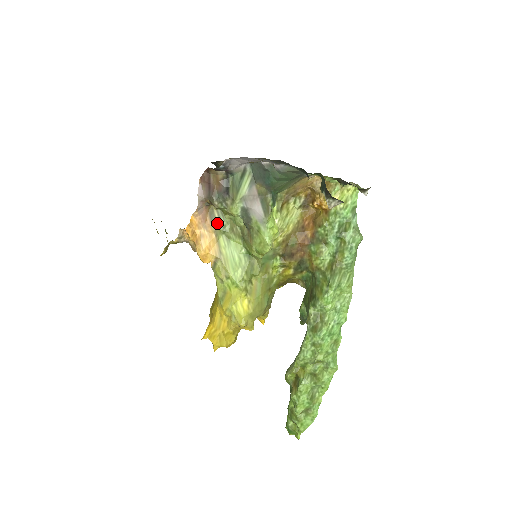
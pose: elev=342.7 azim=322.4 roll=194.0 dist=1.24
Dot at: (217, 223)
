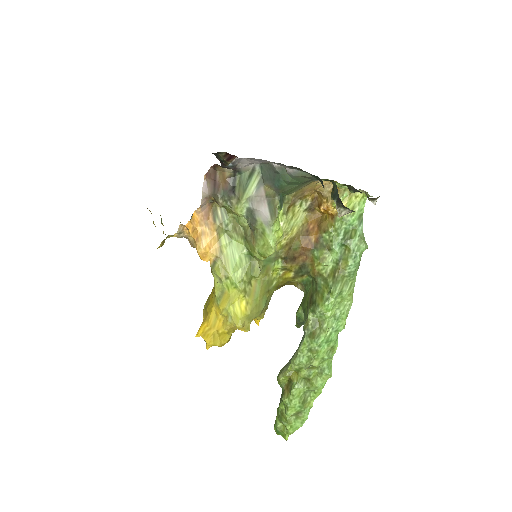
Dot at: (220, 221)
